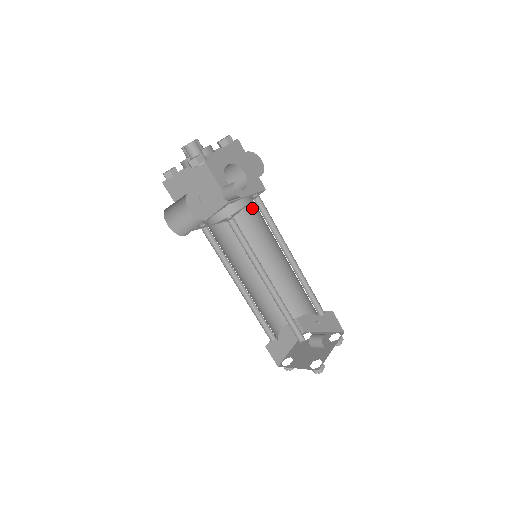
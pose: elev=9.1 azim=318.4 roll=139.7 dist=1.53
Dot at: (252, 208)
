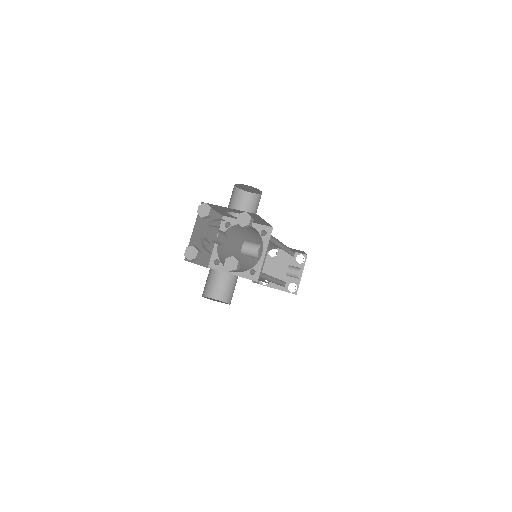
Dot at: (253, 228)
